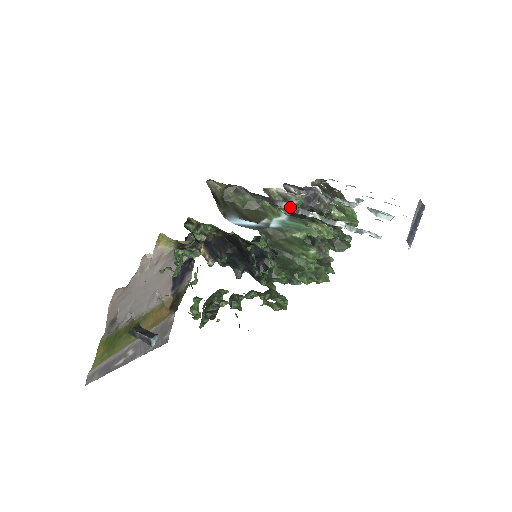
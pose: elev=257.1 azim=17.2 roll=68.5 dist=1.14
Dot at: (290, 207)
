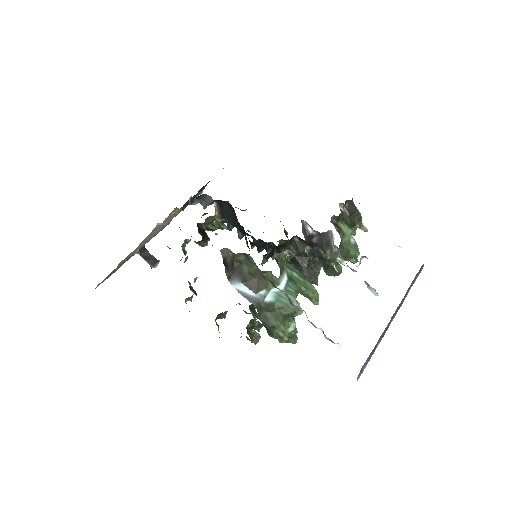
Dot at: (287, 296)
